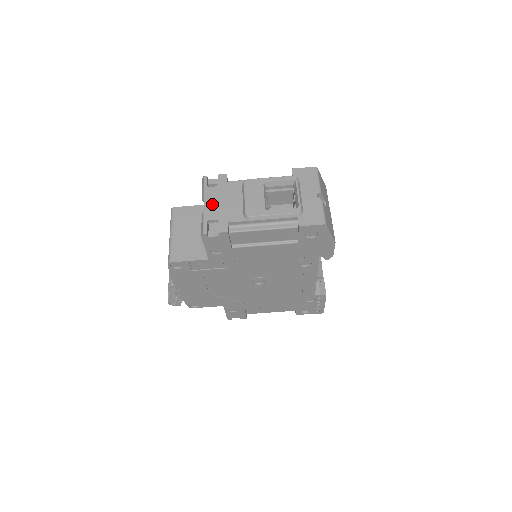
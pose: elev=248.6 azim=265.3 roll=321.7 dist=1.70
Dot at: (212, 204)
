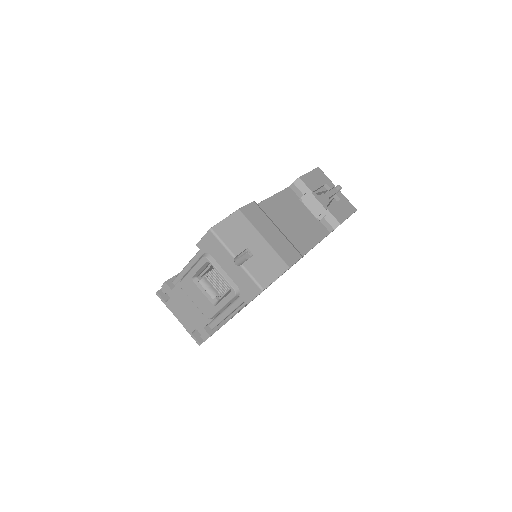
Dot at: (181, 317)
